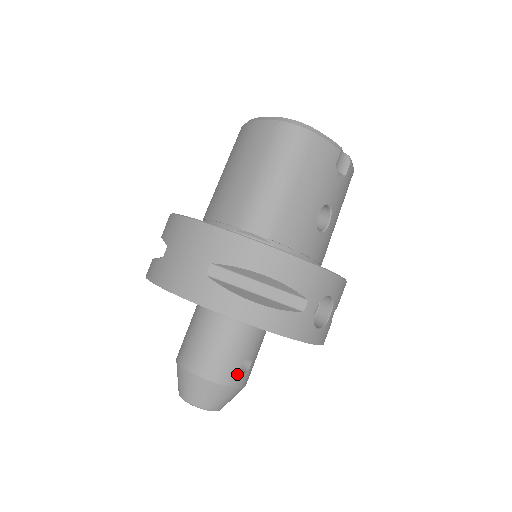
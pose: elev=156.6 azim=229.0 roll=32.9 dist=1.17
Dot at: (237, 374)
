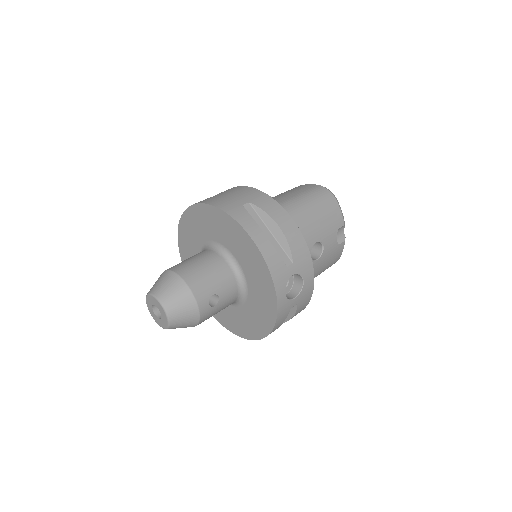
Dot at: (206, 298)
